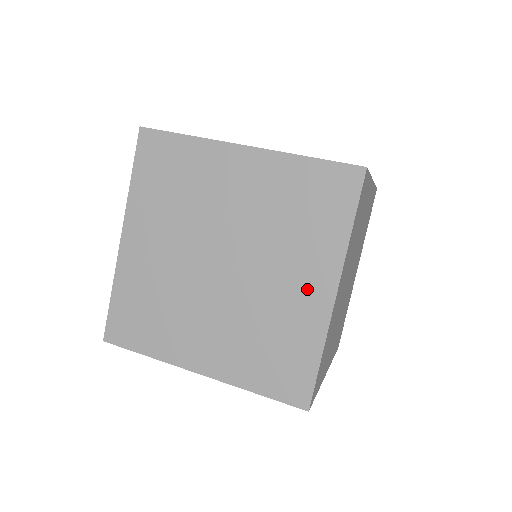
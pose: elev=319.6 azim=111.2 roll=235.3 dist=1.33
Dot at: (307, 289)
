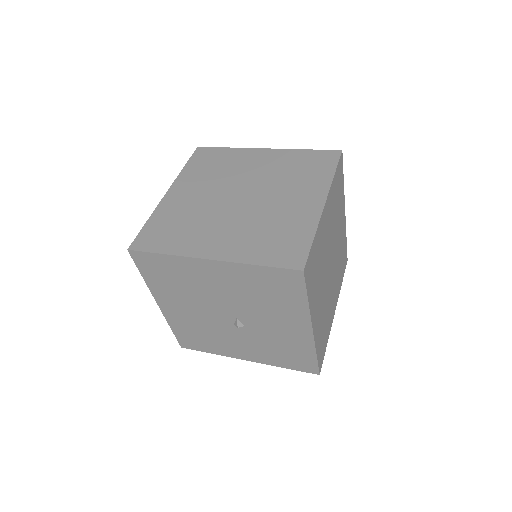
Dot at: (304, 203)
